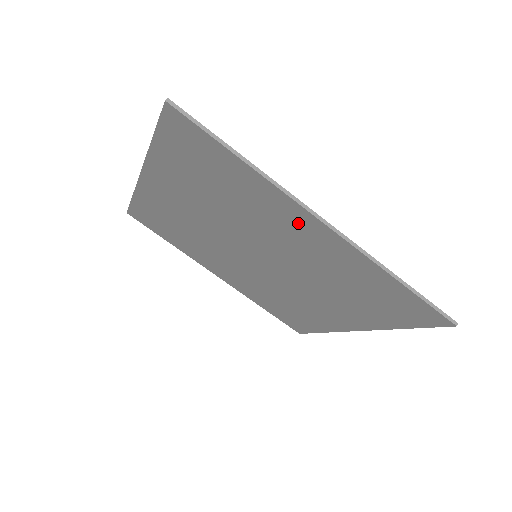
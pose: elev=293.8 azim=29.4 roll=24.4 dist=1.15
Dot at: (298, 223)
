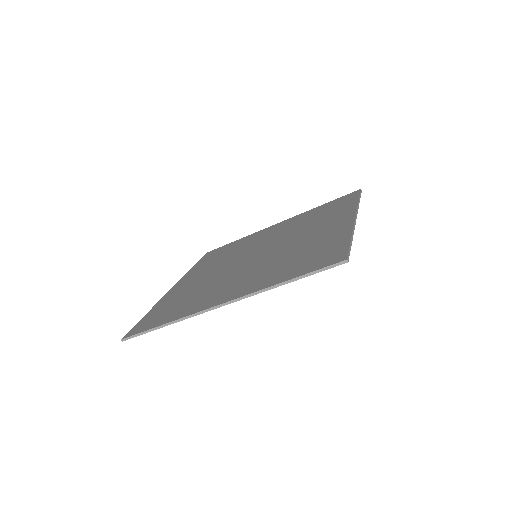
Dot at: occluded
